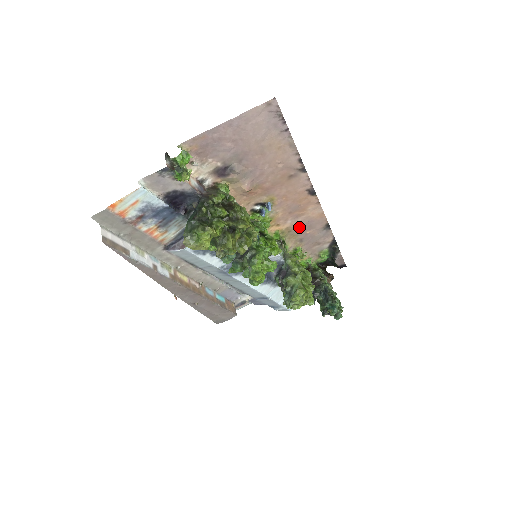
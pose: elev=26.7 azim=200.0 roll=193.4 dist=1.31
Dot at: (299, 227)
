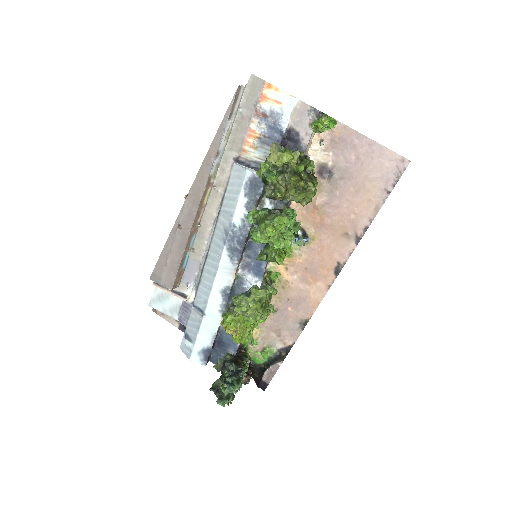
Dot at: (292, 293)
